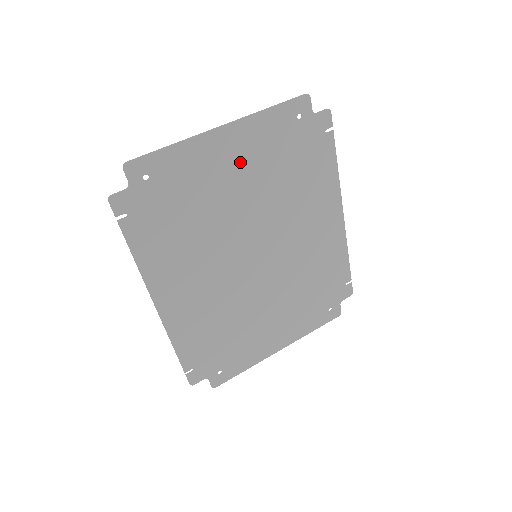
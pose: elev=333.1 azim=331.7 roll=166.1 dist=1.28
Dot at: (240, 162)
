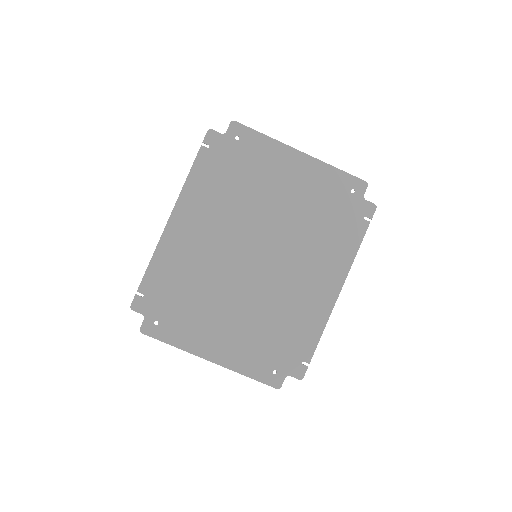
Dot at: (295, 182)
